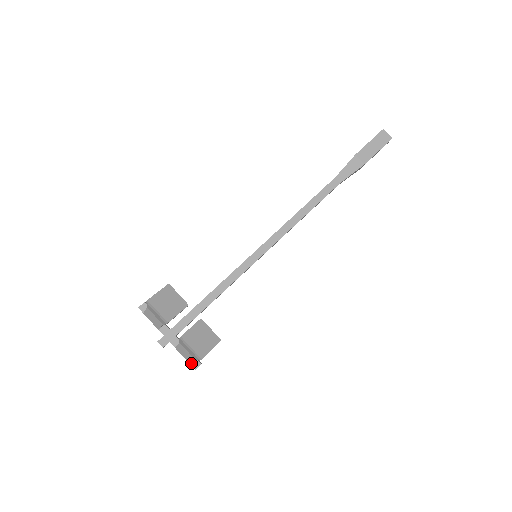
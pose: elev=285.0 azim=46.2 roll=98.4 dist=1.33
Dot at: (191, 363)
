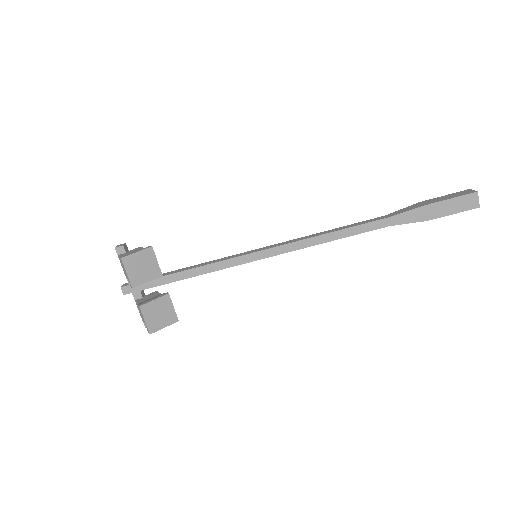
Dot at: occluded
